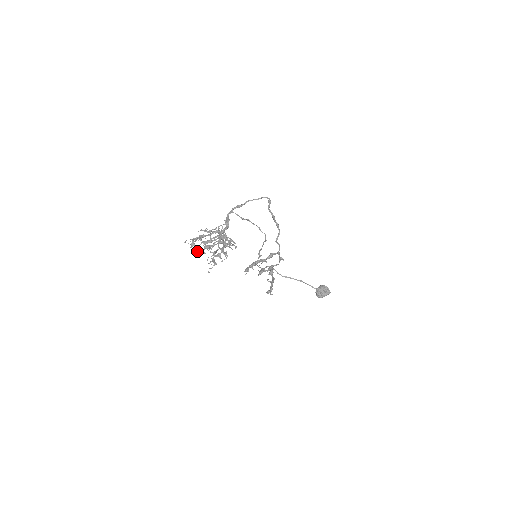
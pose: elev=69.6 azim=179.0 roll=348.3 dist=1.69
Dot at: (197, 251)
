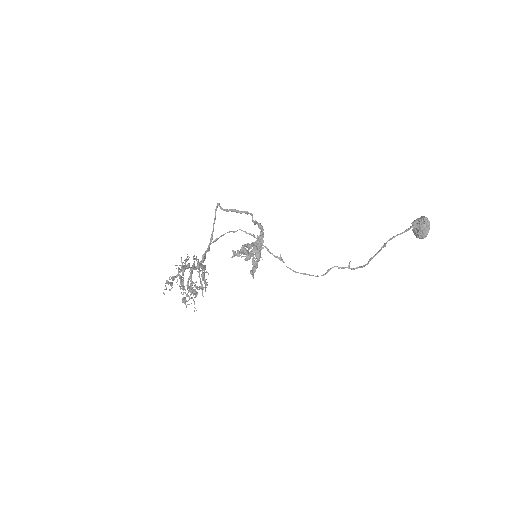
Dot at: occluded
